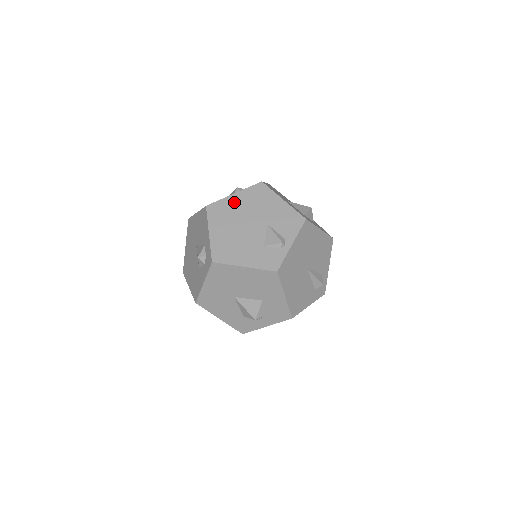
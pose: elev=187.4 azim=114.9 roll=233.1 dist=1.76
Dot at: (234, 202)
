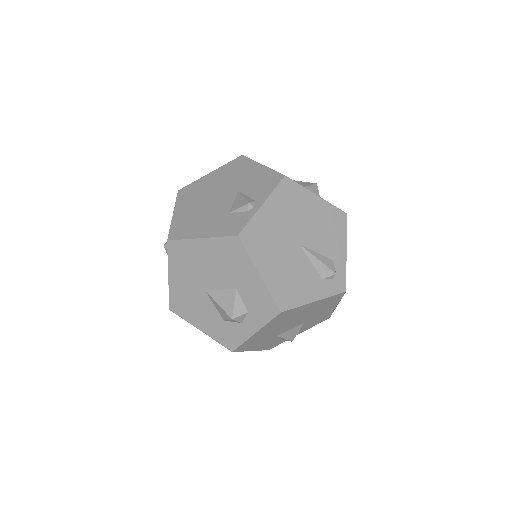
Dot at: (207, 180)
